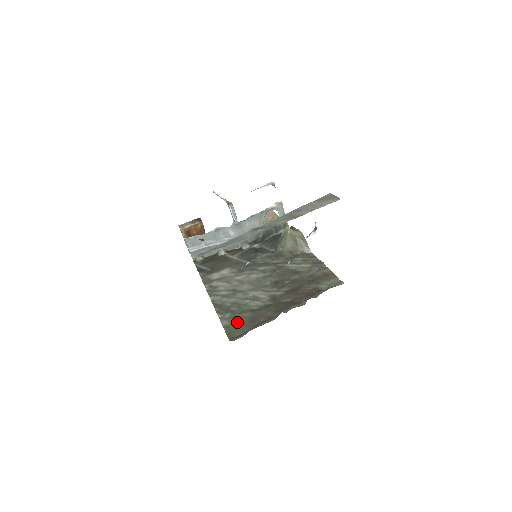
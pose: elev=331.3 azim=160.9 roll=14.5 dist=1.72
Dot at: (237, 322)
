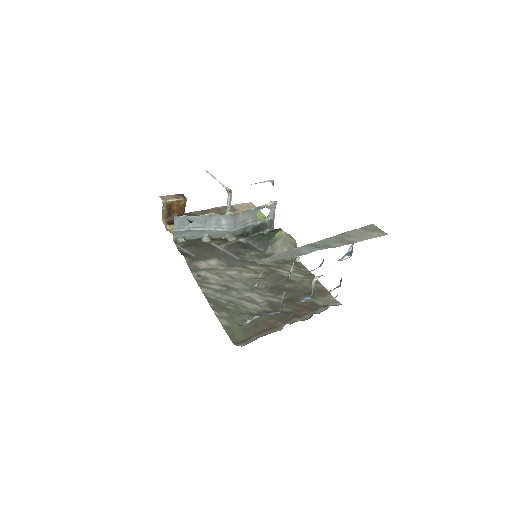
Dot at: (238, 324)
